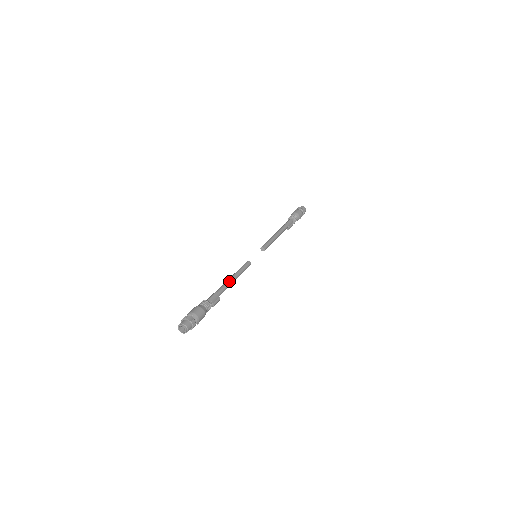
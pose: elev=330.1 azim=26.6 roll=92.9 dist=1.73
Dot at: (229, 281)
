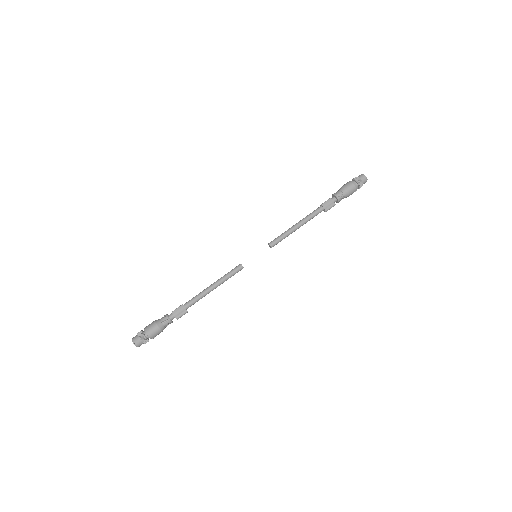
Dot at: (204, 291)
